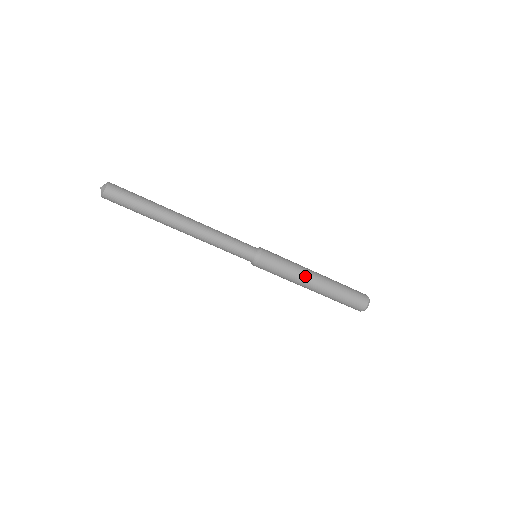
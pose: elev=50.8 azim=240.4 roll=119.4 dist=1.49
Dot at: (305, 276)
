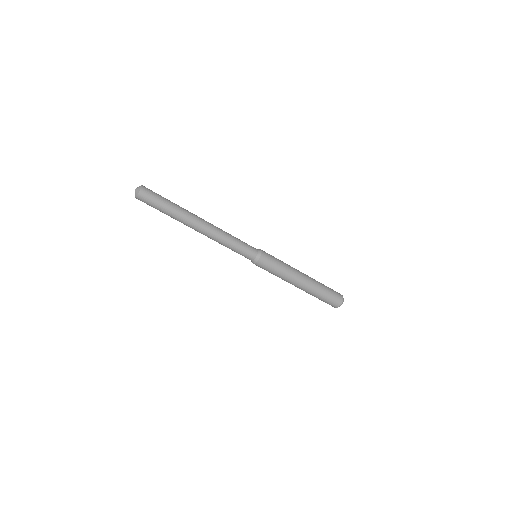
Dot at: (292, 279)
